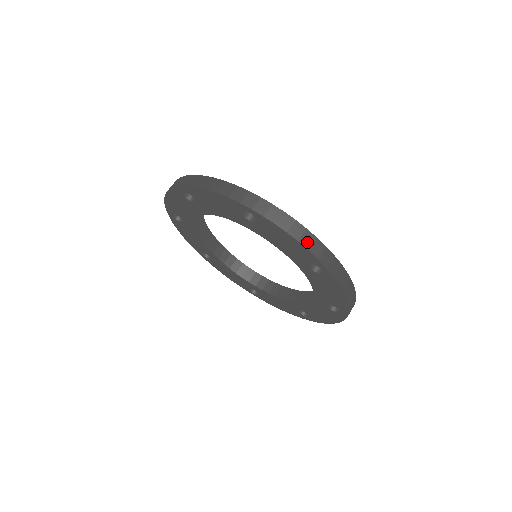
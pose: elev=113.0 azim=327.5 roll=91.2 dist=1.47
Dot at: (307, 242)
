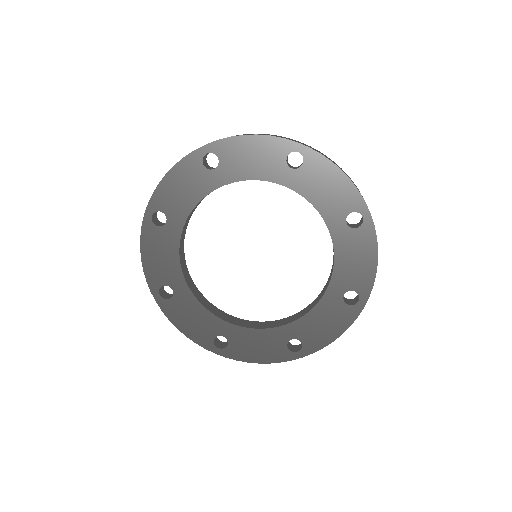
Dot at: (266, 135)
